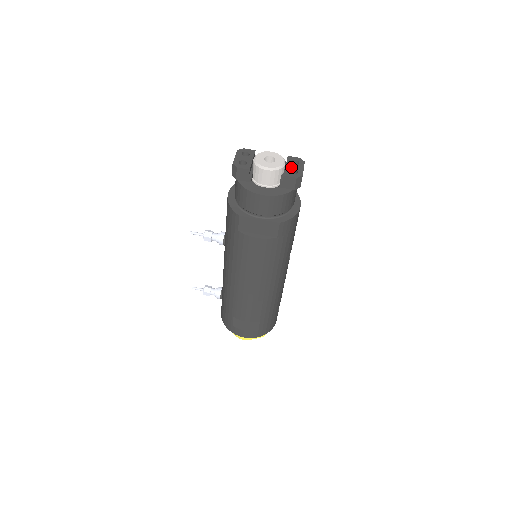
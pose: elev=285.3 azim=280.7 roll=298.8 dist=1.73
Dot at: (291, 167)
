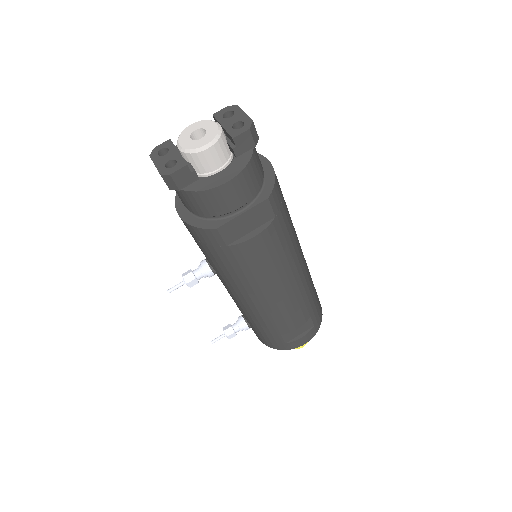
Dot at: (230, 123)
